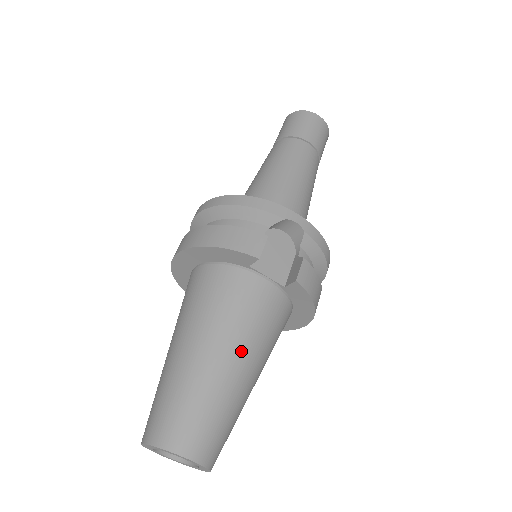
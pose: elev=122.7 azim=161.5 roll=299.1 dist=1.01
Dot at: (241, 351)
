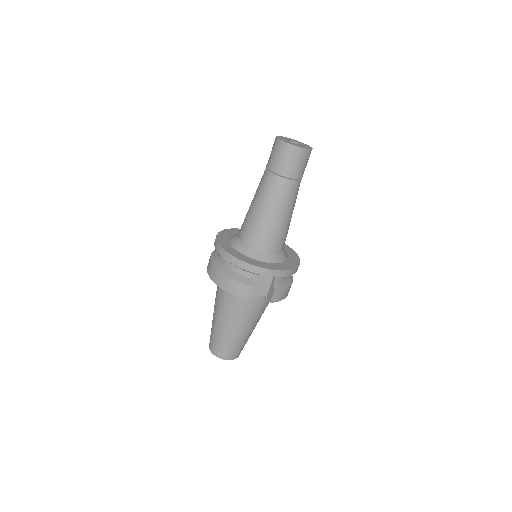
Dot at: (246, 325)
